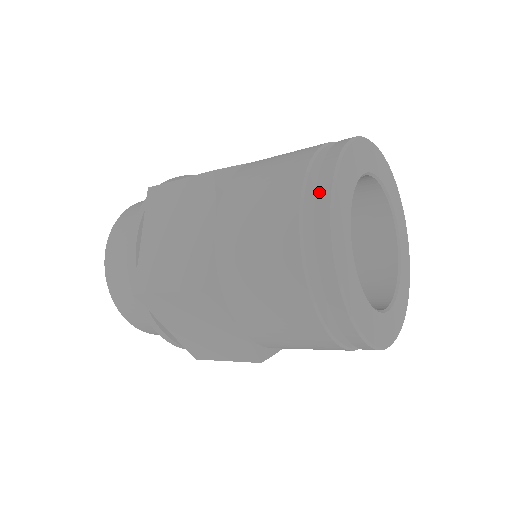
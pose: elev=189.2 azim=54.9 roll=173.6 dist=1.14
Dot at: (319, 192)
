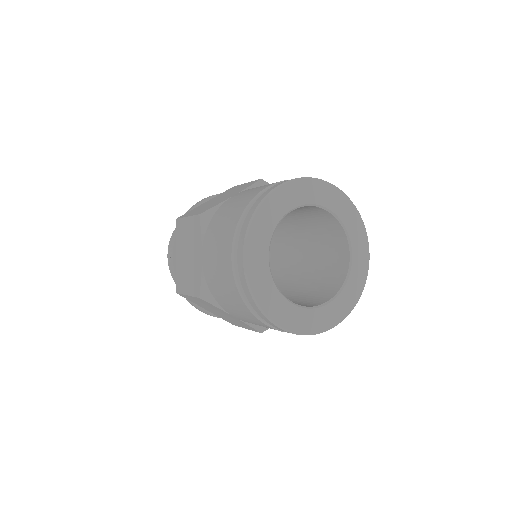
Dot at: (284, 181)
